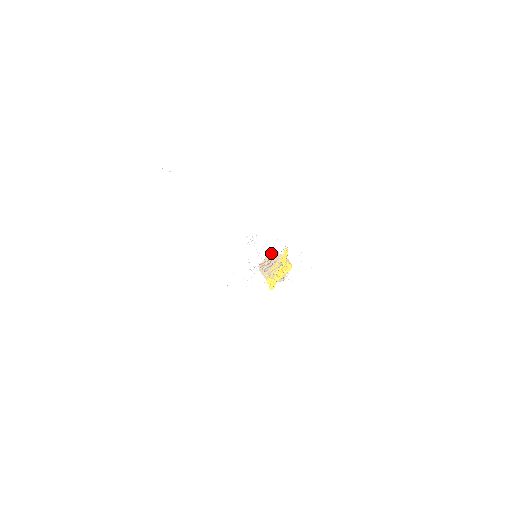
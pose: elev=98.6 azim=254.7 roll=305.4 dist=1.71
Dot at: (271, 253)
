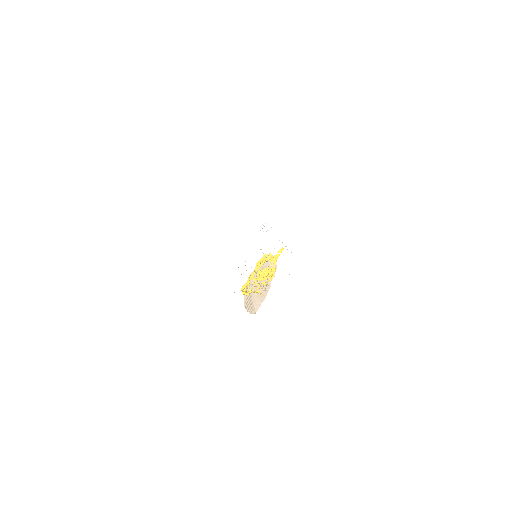
Dot at: occluded
